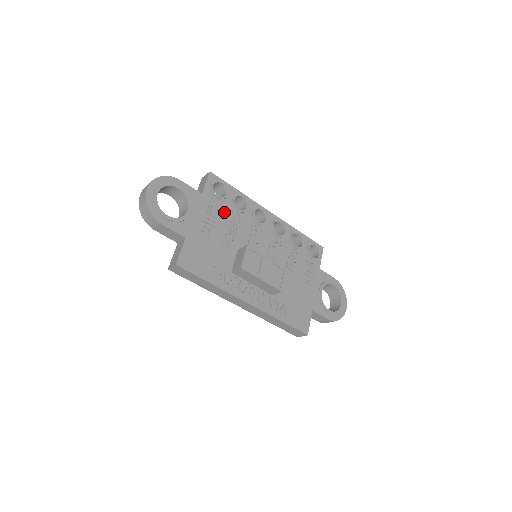
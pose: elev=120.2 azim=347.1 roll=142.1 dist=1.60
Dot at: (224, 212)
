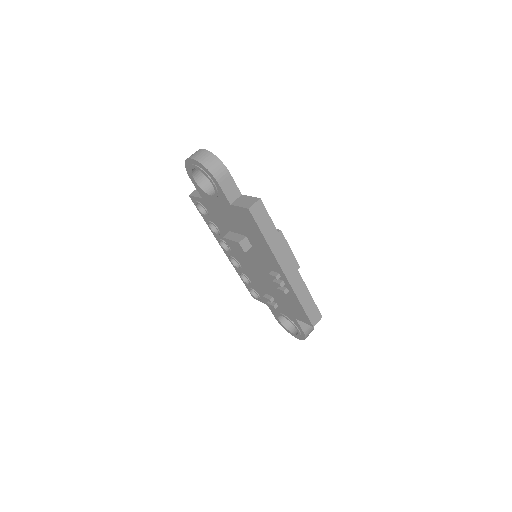
Dot at: occluded
